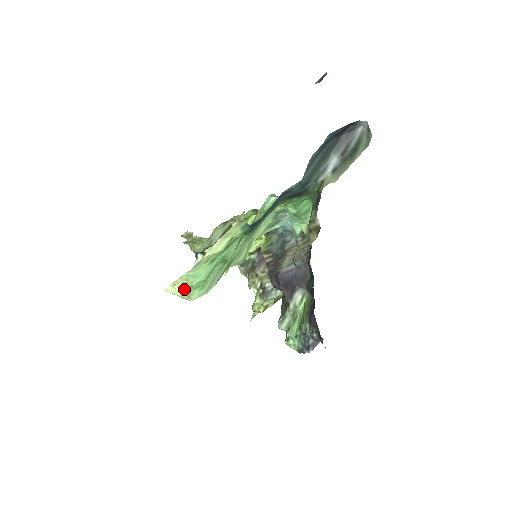
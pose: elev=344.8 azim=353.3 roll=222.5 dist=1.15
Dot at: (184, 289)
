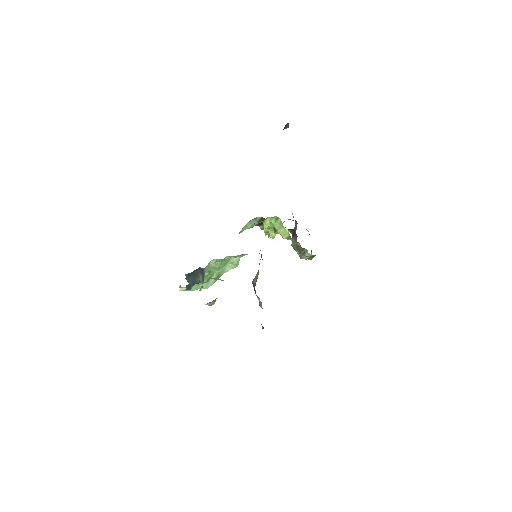
Dot at: occluded
